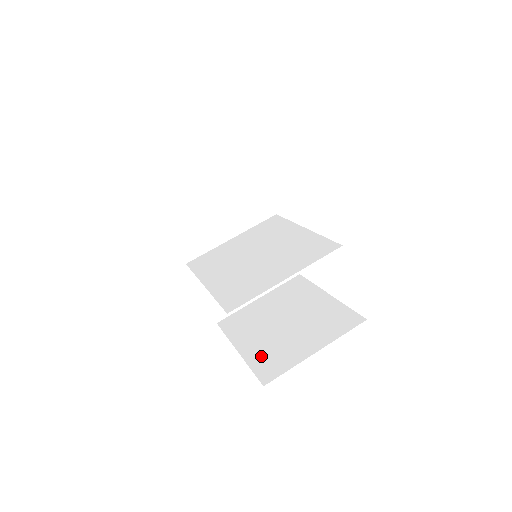
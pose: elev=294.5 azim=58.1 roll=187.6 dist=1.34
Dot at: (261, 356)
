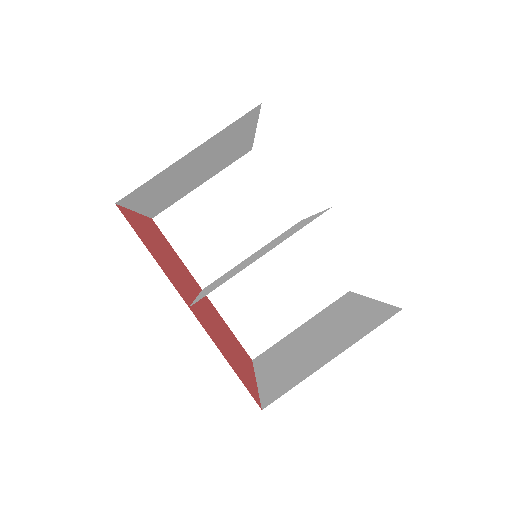
Dot at: (275, 379)
